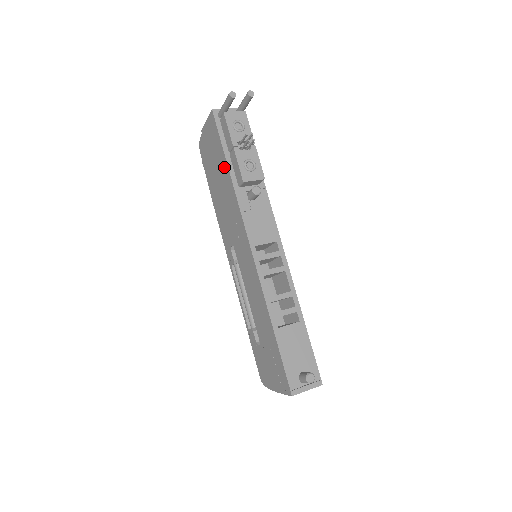
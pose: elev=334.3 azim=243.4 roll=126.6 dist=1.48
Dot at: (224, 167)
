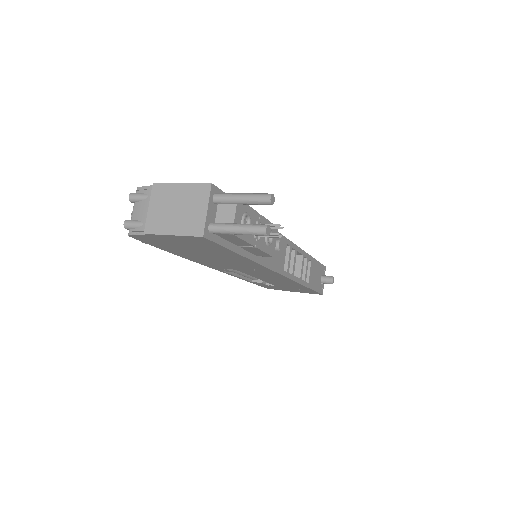
Dot at: (232, 256)
